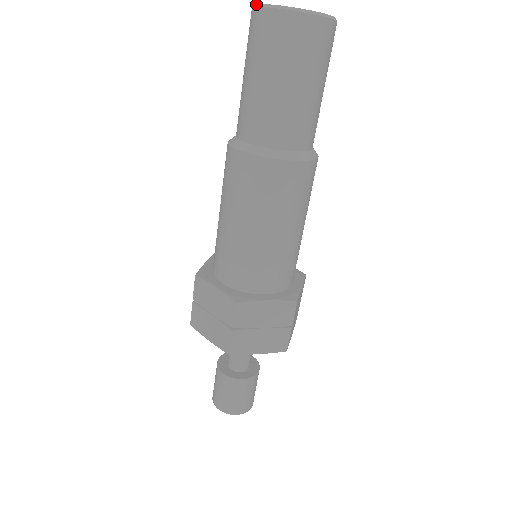
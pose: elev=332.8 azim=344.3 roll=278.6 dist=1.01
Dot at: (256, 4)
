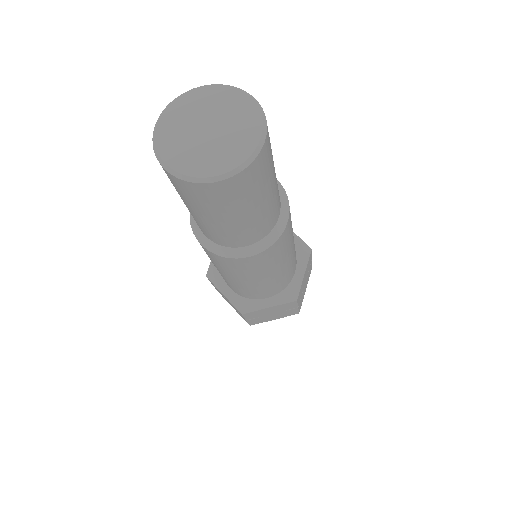
Dot at: (154, 144)
